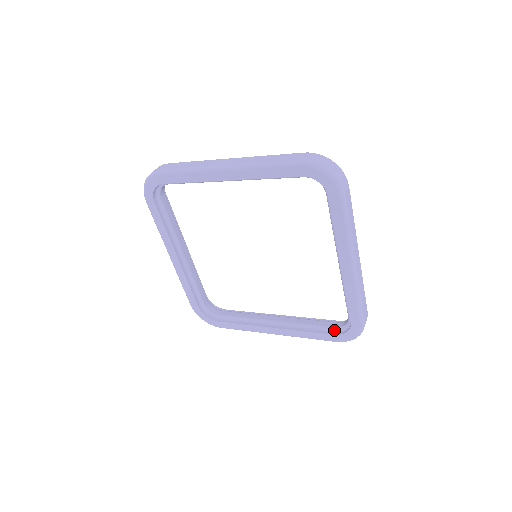
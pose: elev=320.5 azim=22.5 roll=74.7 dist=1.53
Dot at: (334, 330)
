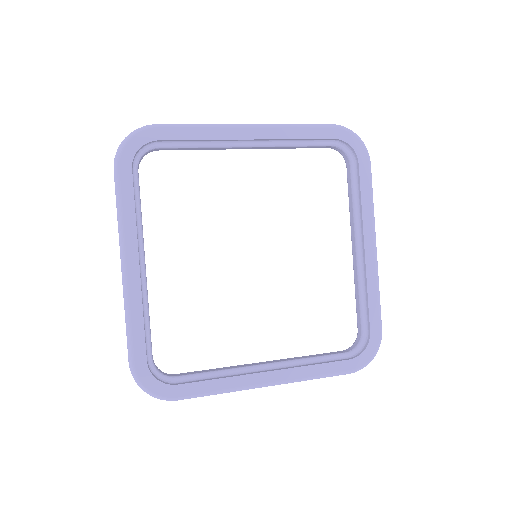
Dot at: (346, 356)
